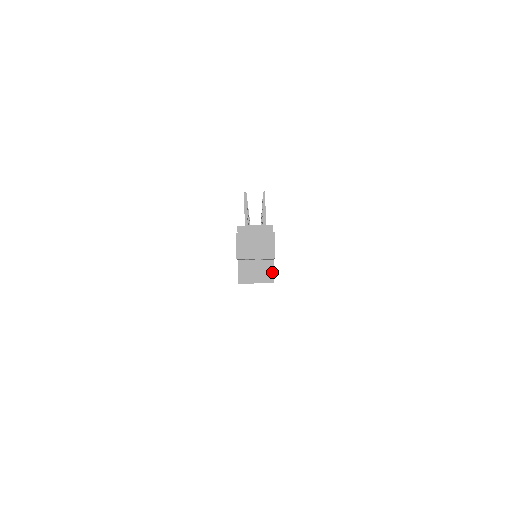
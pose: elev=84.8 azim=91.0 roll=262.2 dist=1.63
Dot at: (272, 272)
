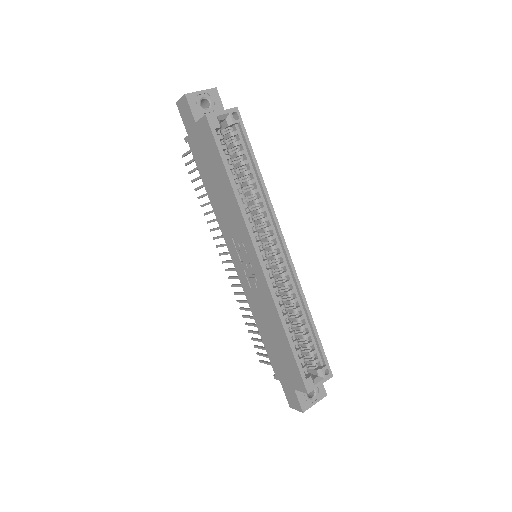
Dot at: occluded
